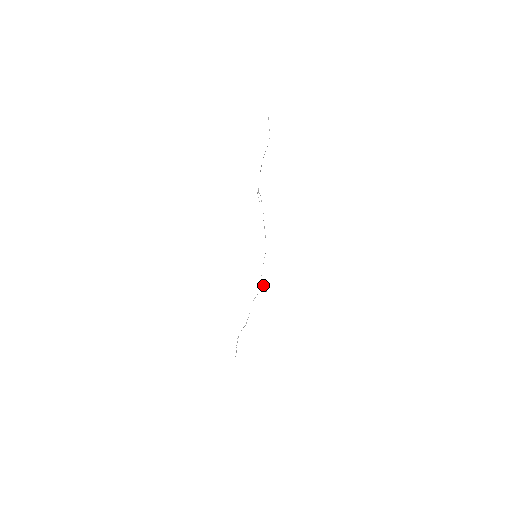
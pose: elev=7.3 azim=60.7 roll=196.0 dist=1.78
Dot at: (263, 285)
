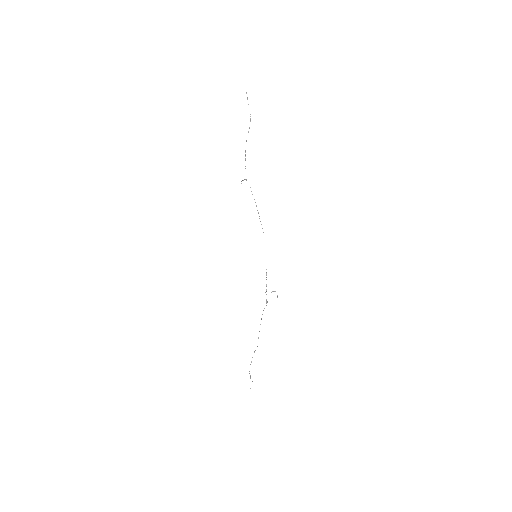
Dot at: (271, 292)
